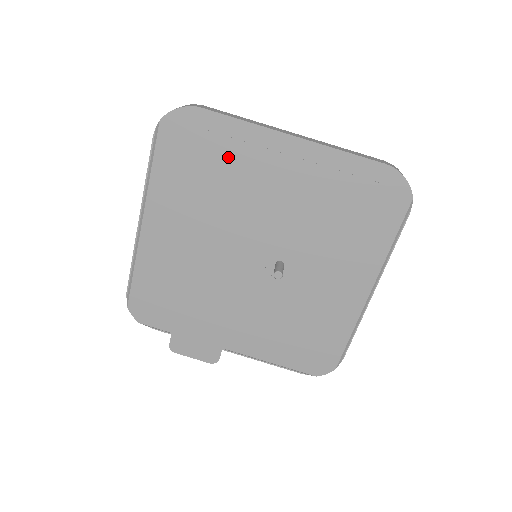
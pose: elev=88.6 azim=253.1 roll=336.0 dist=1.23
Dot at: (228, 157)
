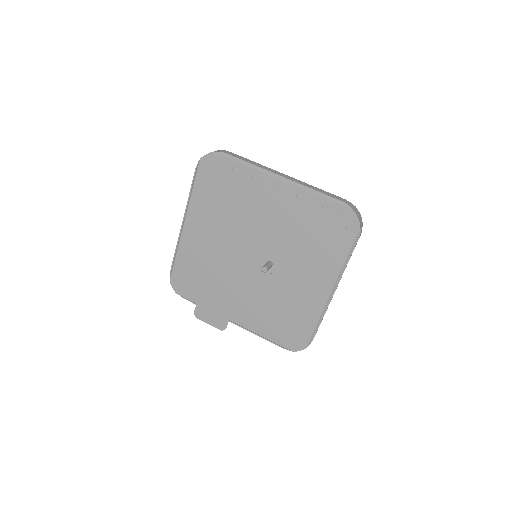
Dot at: (240, 186)
